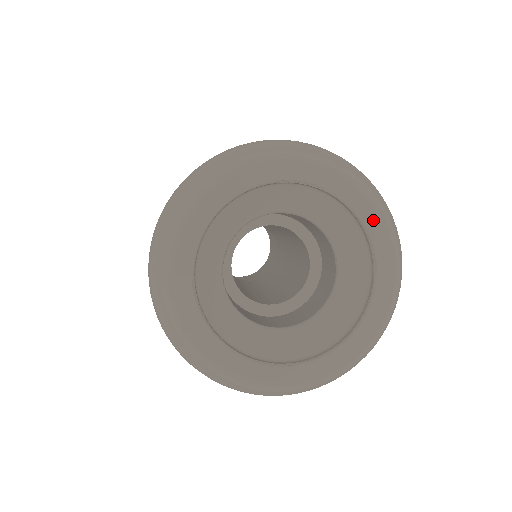
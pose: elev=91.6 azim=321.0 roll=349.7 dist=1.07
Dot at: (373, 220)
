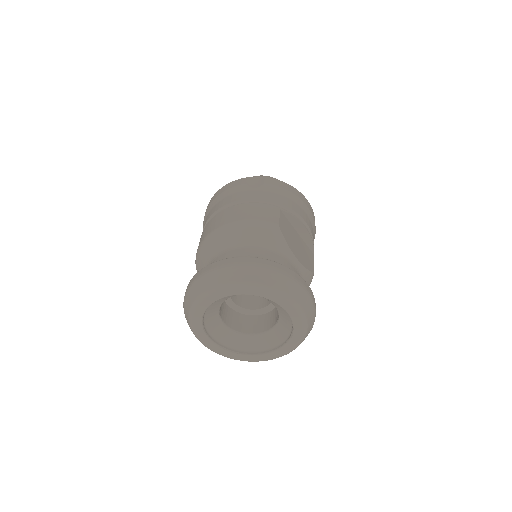
Dot at: (298, 321)
